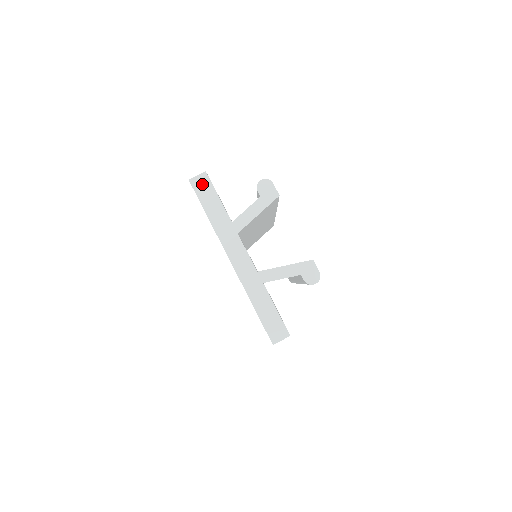
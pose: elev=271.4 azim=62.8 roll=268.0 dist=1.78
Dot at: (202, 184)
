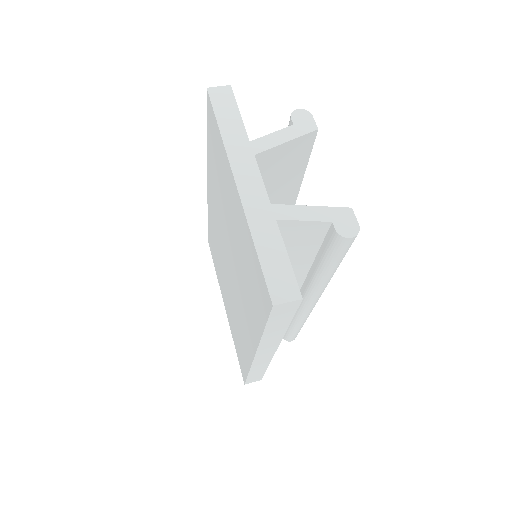
Dot at: (222, 96)
